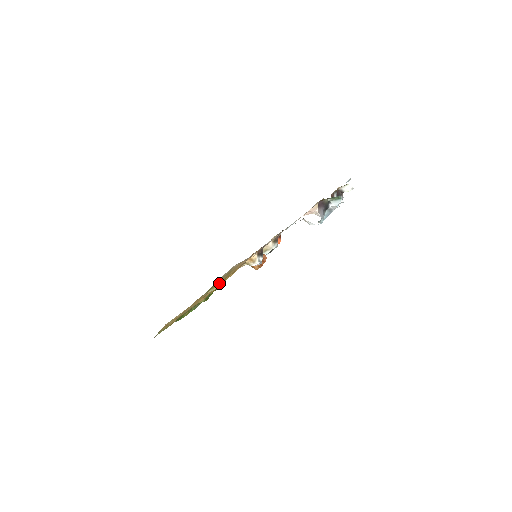
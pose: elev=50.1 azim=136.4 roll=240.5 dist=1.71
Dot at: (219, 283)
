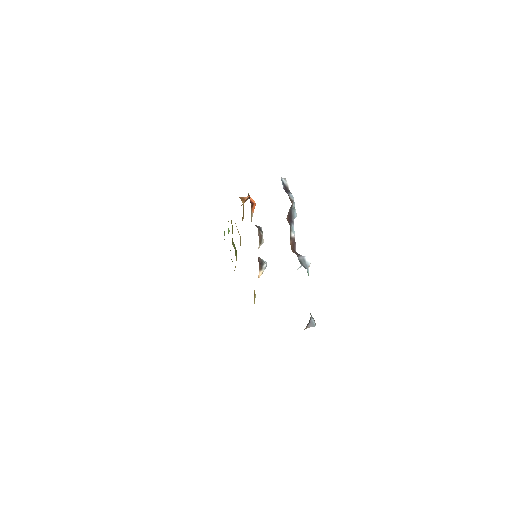
Dot at: (254, 302)
